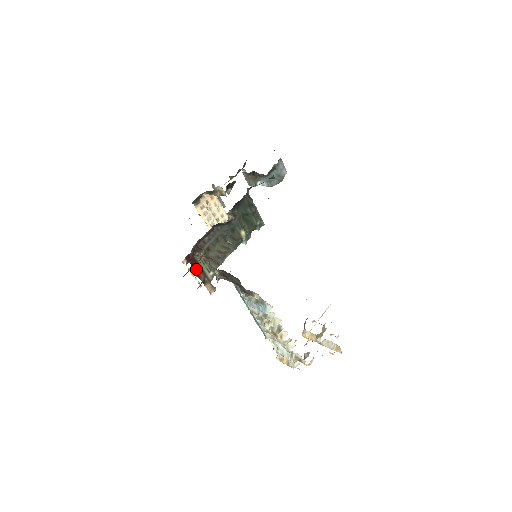
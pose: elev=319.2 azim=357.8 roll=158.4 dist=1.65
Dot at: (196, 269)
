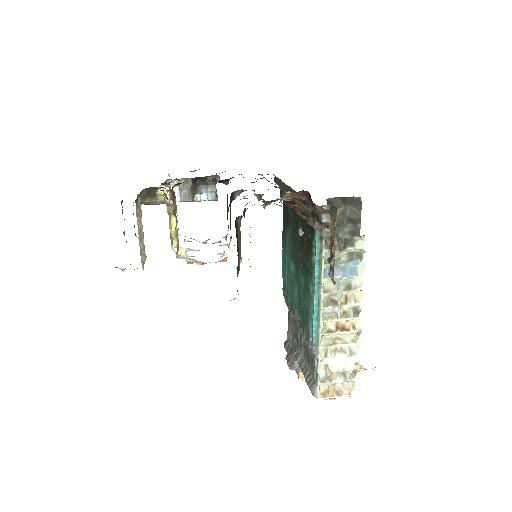
Dot at: (237, 242)
